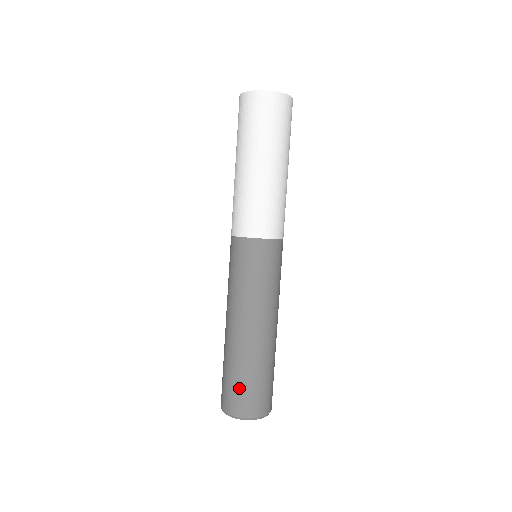
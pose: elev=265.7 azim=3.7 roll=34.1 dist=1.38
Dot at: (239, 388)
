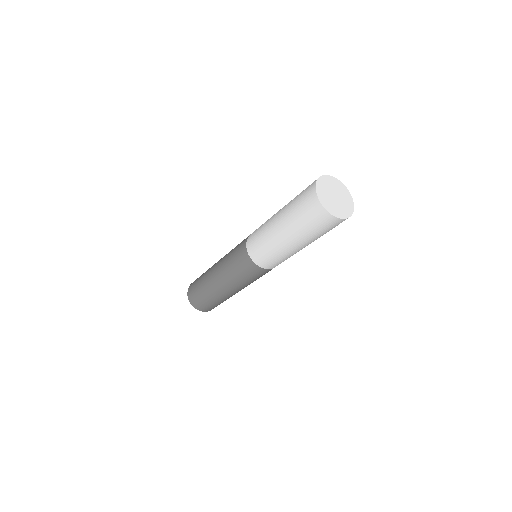
Dot at: (205, 304)
